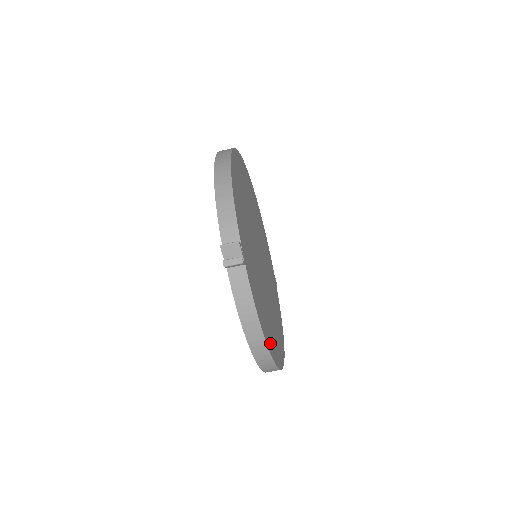
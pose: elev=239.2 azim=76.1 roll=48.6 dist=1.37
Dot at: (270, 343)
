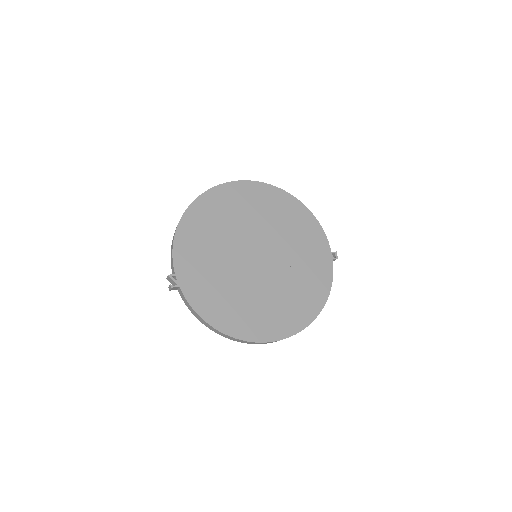
Dot at: (237, 327)
